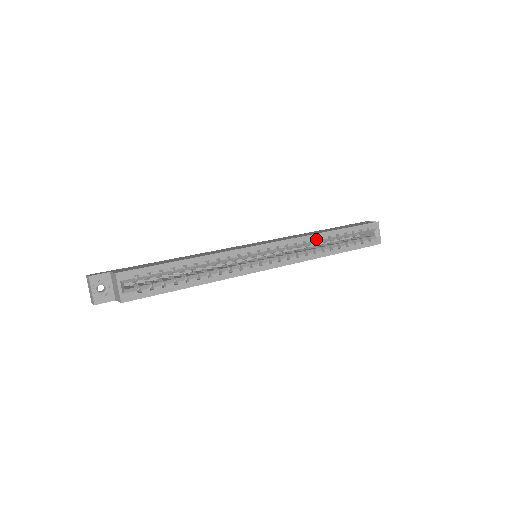
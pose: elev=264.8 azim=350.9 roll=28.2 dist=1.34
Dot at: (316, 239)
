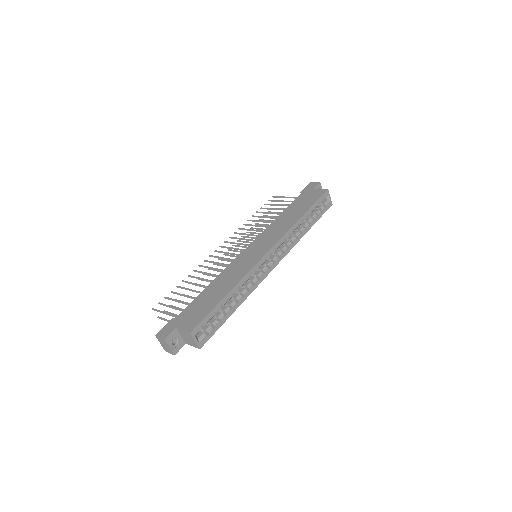
Dot at: (296, 227)
